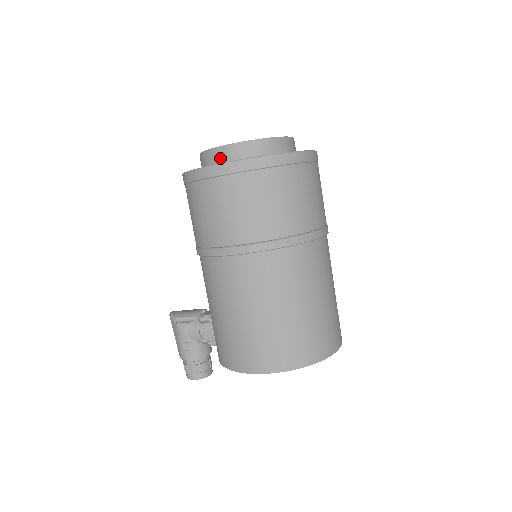
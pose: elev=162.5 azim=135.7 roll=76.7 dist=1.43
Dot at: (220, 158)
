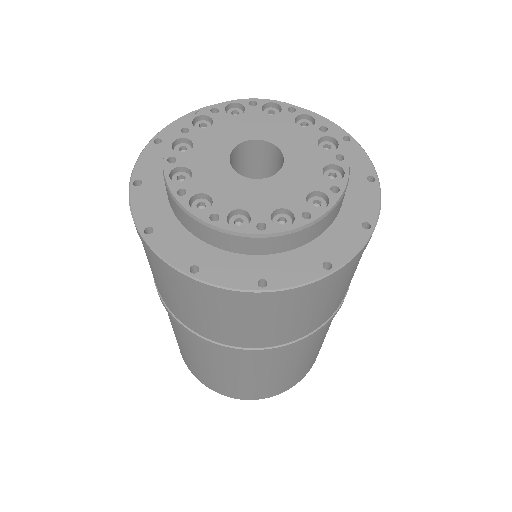
Dot at: occluded
